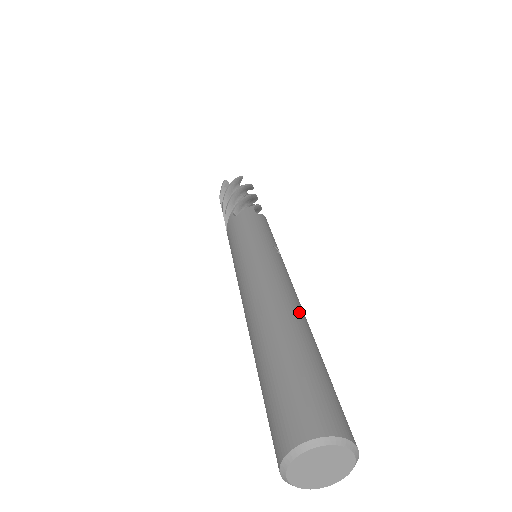
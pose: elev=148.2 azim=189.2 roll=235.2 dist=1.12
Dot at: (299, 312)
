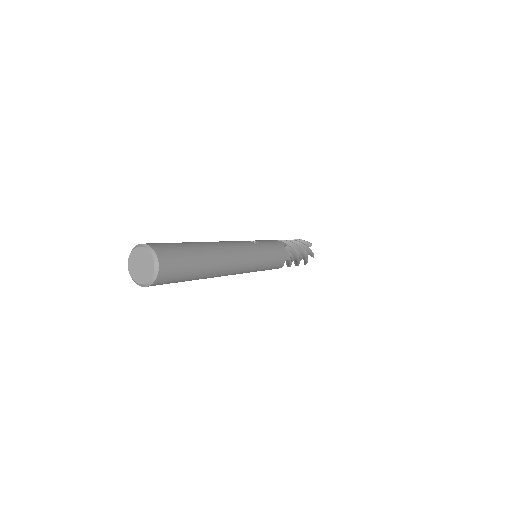
Dot at: (211, 242)
